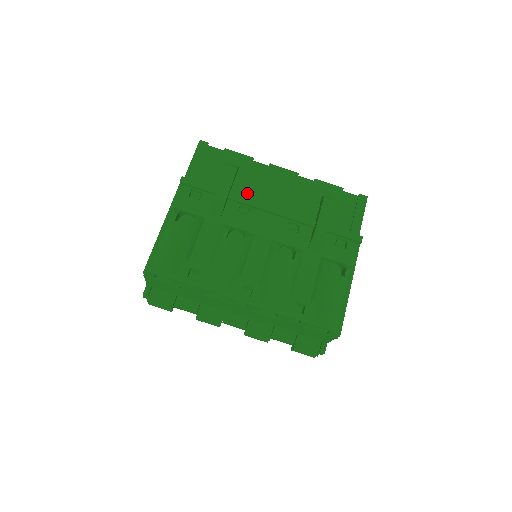
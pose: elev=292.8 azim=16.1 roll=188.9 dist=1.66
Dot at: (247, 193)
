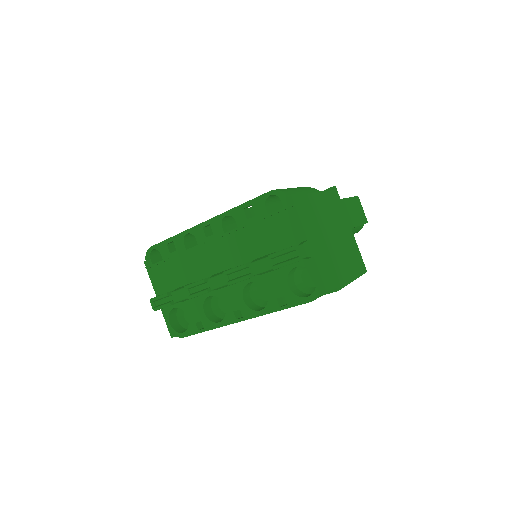
Dot at: occluded
